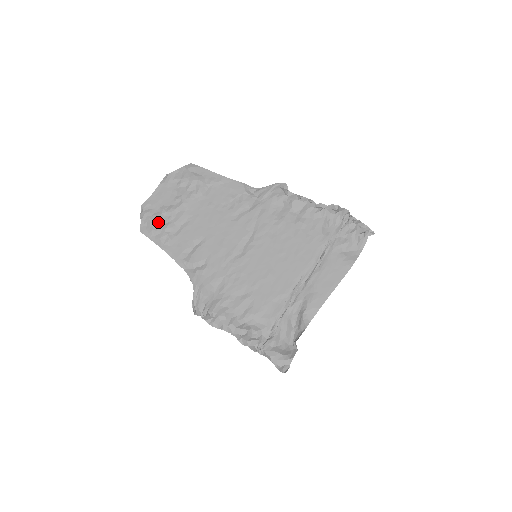
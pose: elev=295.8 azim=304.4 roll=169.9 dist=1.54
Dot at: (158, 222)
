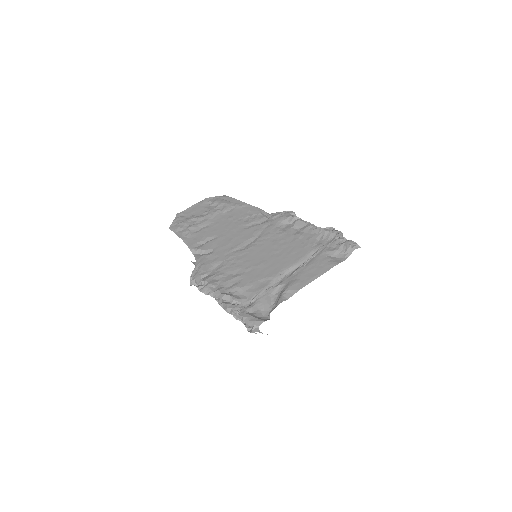
Dot at: (185, 223)
